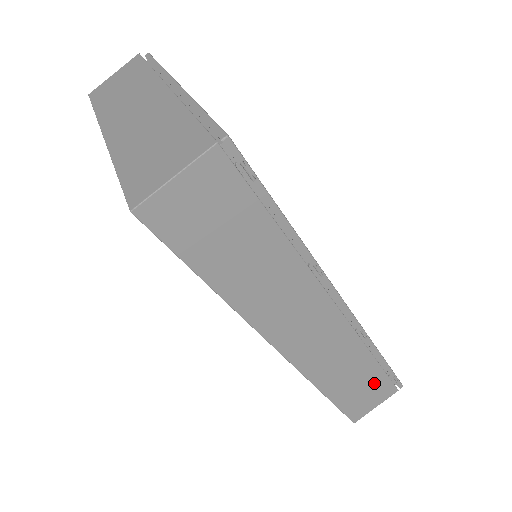
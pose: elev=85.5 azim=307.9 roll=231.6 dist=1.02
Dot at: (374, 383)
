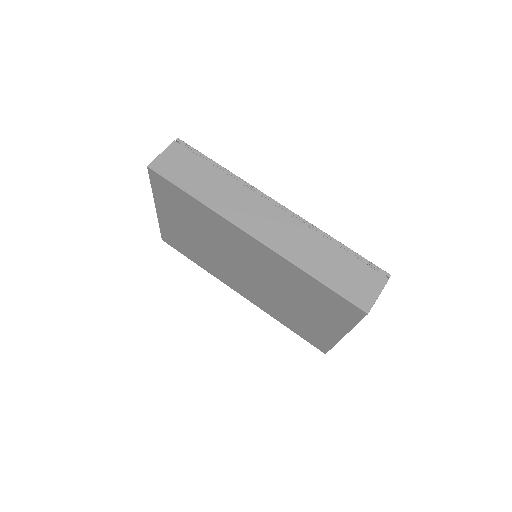
Dot at: (354, 269)
